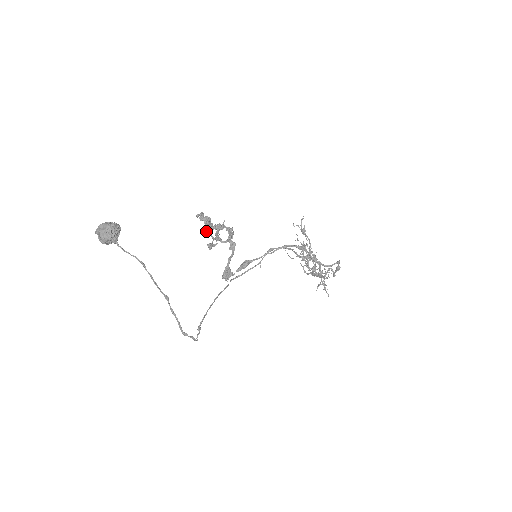
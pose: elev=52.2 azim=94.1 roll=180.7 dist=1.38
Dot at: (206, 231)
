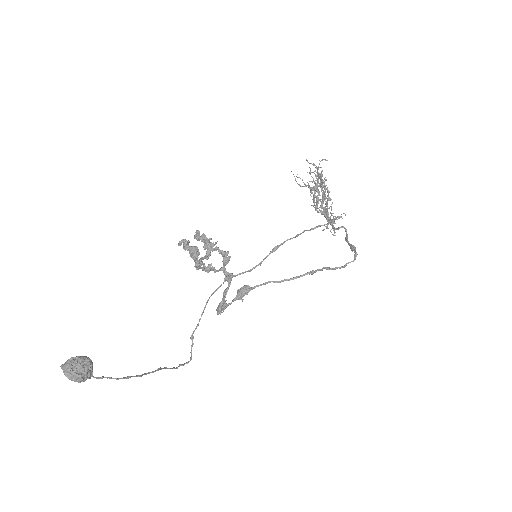
Dot at: occluded
